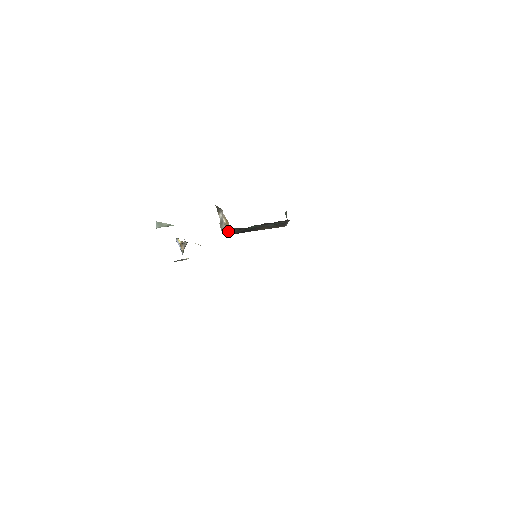
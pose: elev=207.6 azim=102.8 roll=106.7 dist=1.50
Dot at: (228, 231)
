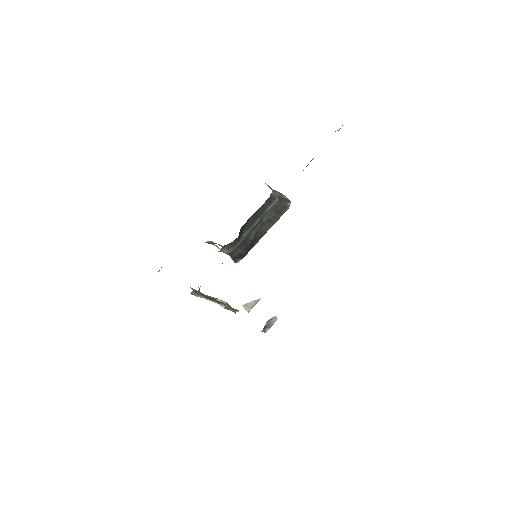
Dot at: (234, 256)
